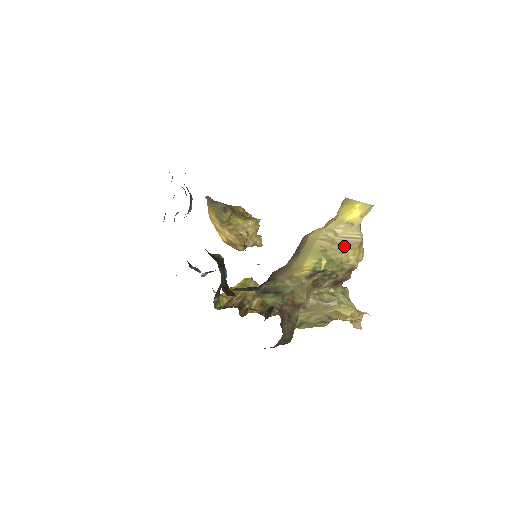
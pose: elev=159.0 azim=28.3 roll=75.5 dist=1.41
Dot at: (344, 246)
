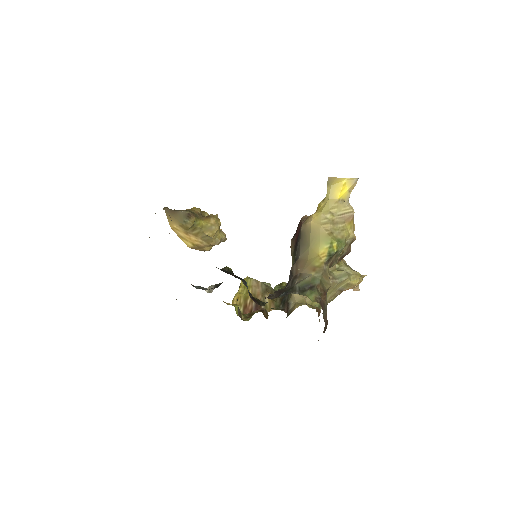
Dot at: (342, 223)
